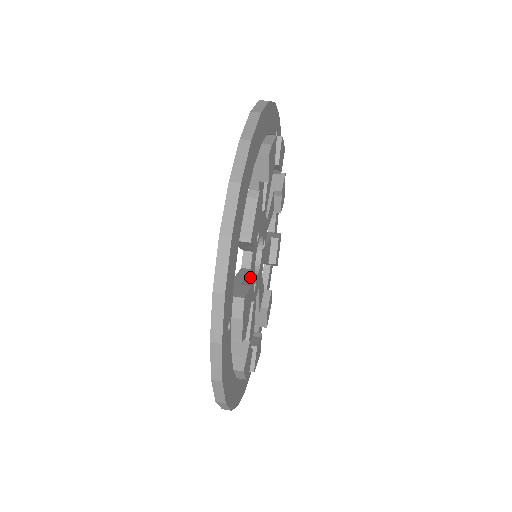
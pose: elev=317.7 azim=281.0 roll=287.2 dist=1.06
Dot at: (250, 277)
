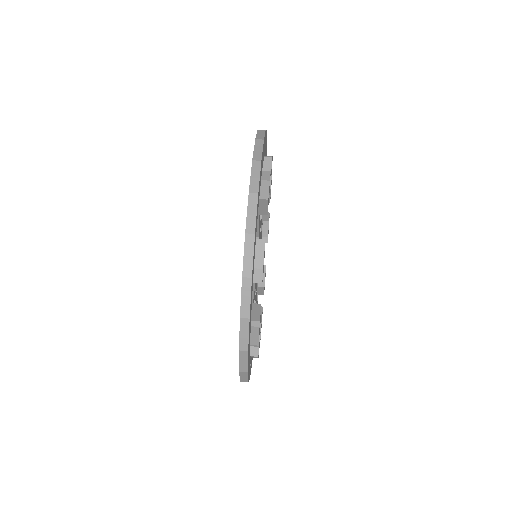
Dot at: occluded
